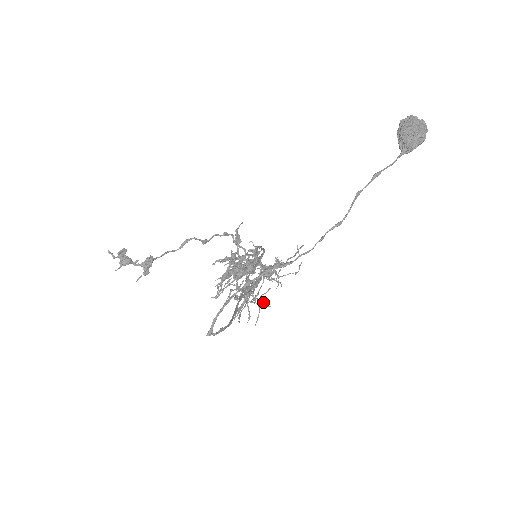
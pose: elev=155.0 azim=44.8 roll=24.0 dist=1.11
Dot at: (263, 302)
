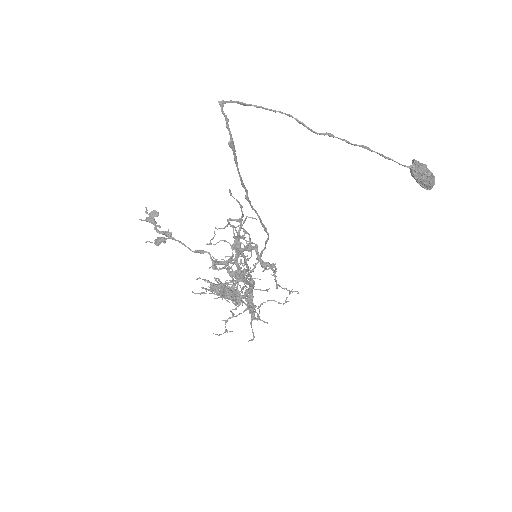
Dot at: occluded
